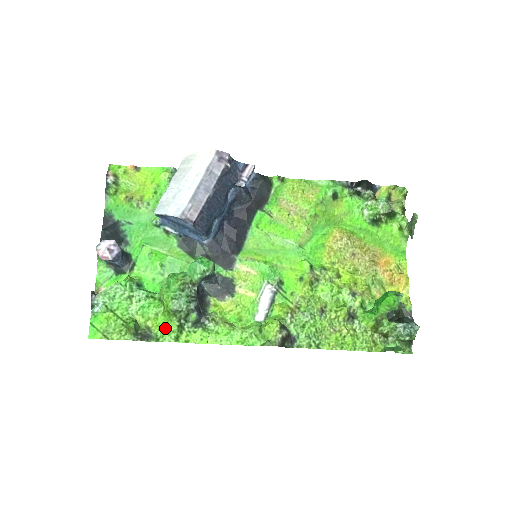
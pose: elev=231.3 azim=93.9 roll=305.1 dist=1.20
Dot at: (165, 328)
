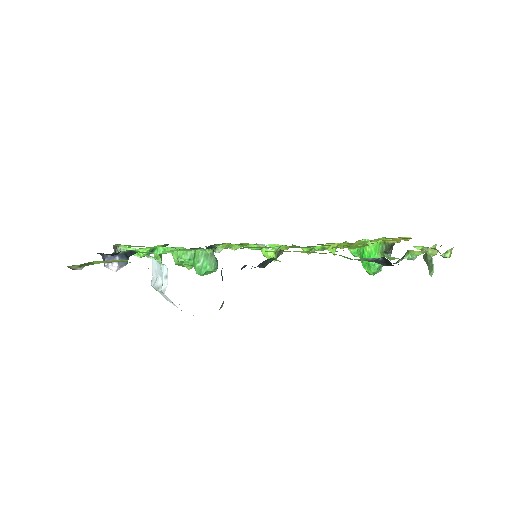
Dot at: occluded
